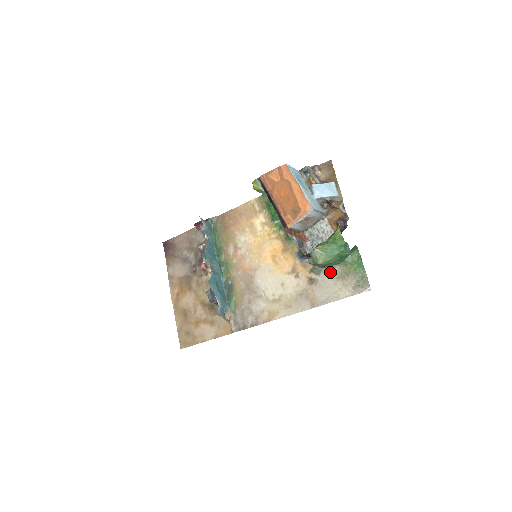
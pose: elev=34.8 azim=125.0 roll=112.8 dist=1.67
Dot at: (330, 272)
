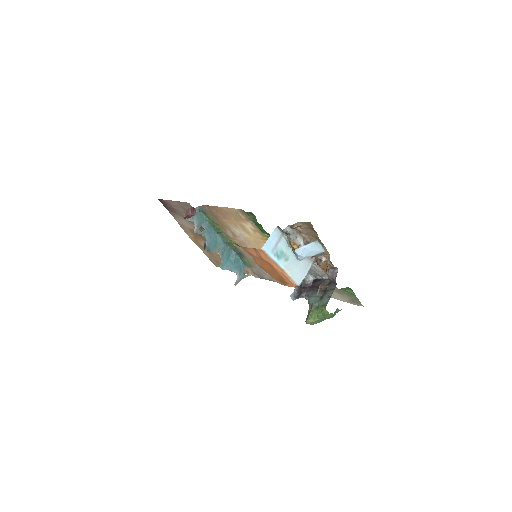
Dot at: occluded
